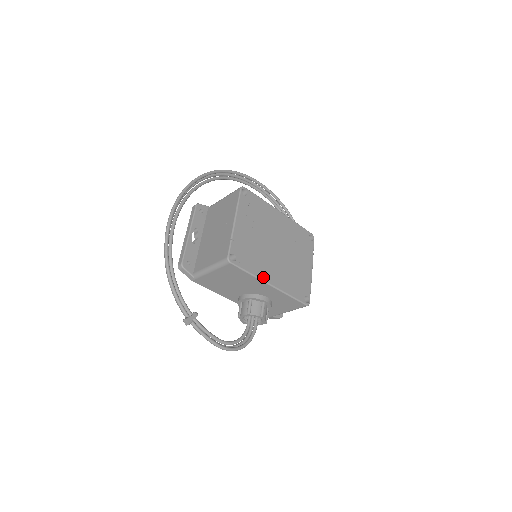
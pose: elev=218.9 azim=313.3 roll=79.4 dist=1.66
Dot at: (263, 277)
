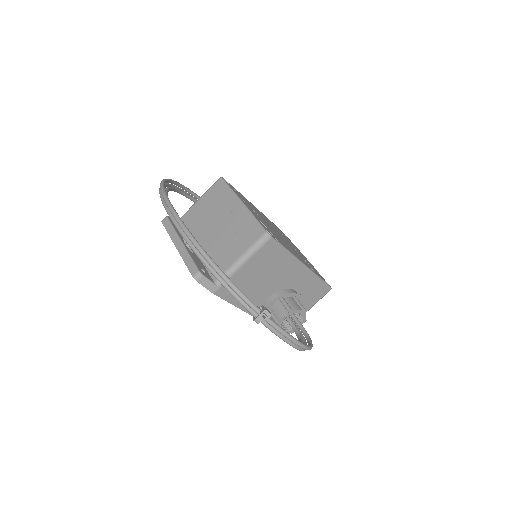
Dot at: (296, 256)
